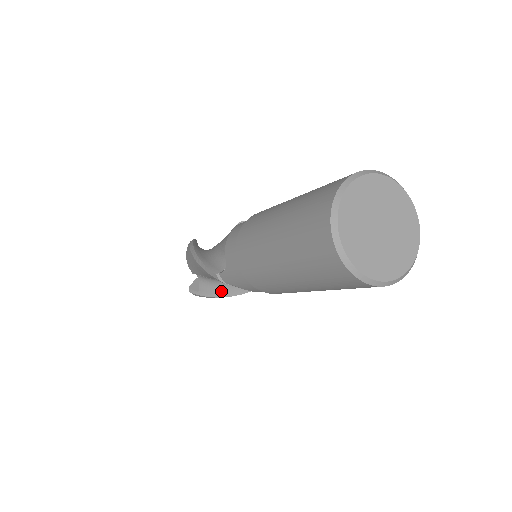
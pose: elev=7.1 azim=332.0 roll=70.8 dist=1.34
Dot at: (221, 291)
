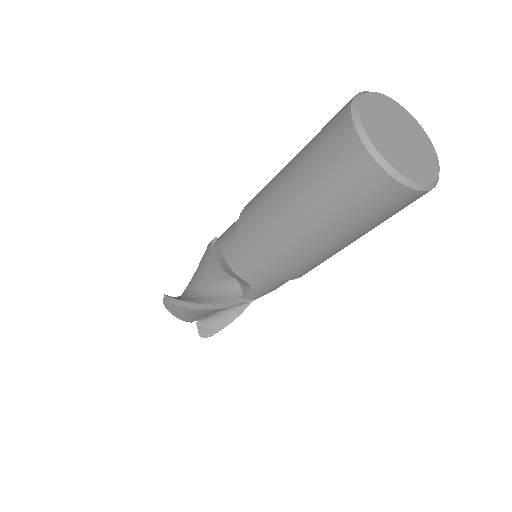
Dot at: (234, 311)
